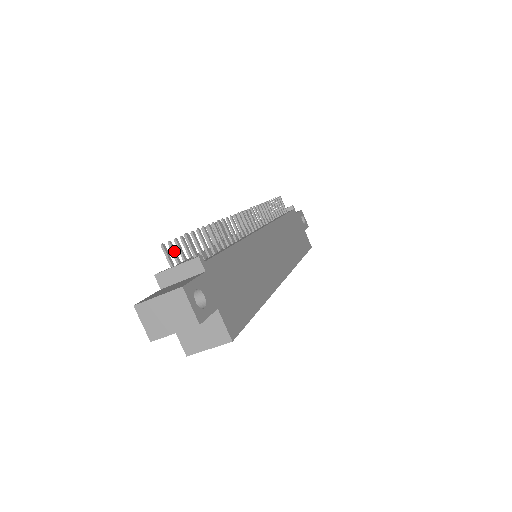
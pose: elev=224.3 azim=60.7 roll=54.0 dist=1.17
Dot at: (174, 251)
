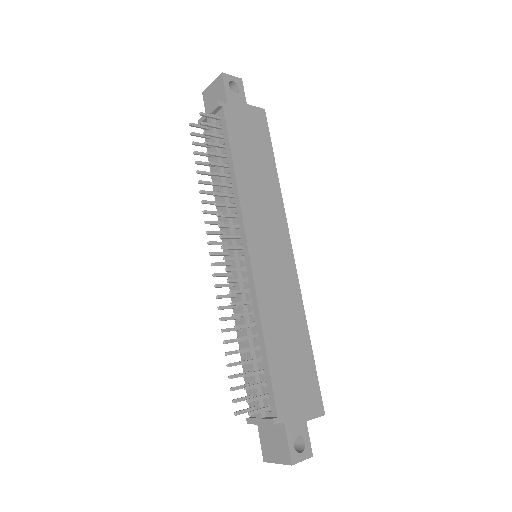
Dot at: (241, 400)
